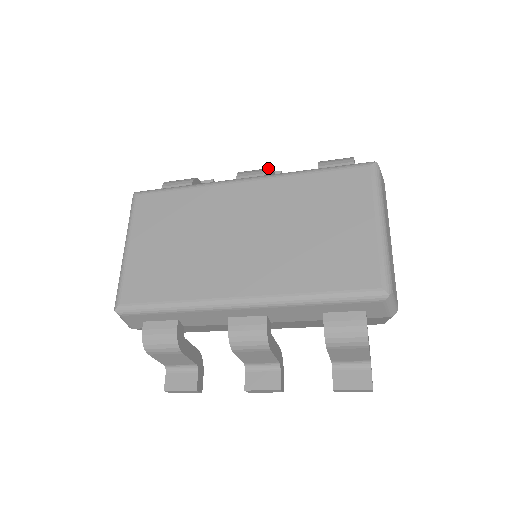
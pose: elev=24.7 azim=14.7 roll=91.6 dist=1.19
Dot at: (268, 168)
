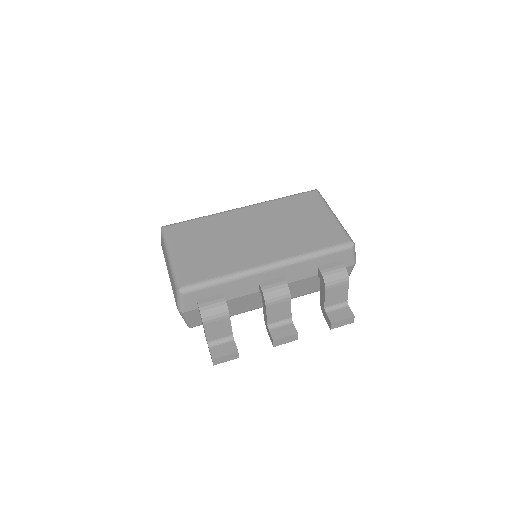
Dot at: occluded
